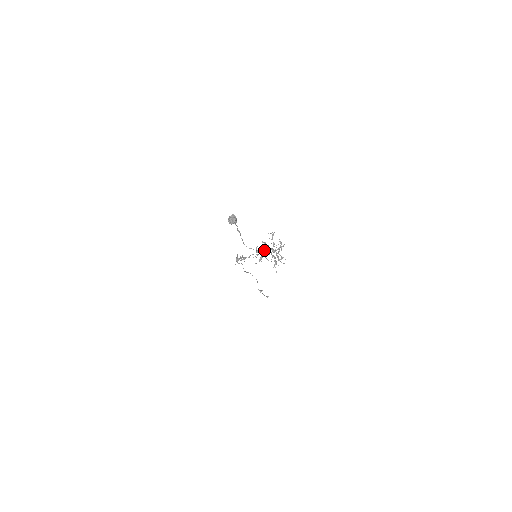
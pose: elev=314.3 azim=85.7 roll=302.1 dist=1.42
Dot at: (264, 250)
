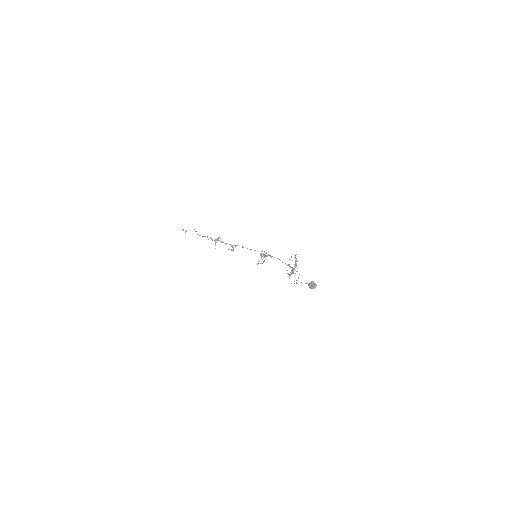
Dot at: occluded
